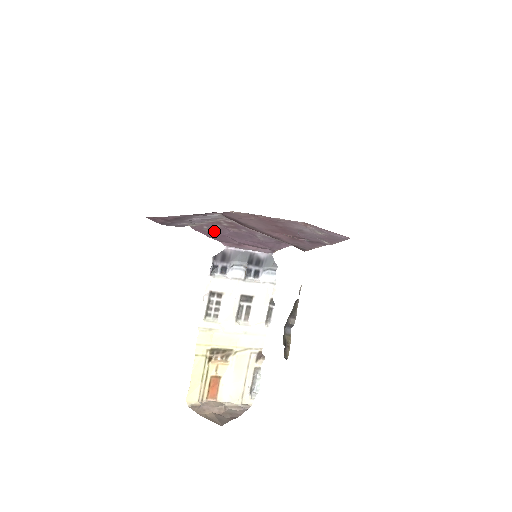
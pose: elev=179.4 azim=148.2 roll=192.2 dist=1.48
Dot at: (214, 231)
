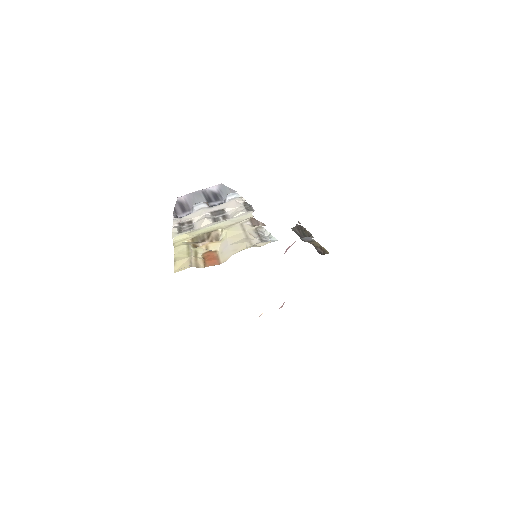
Dot at: occluded
